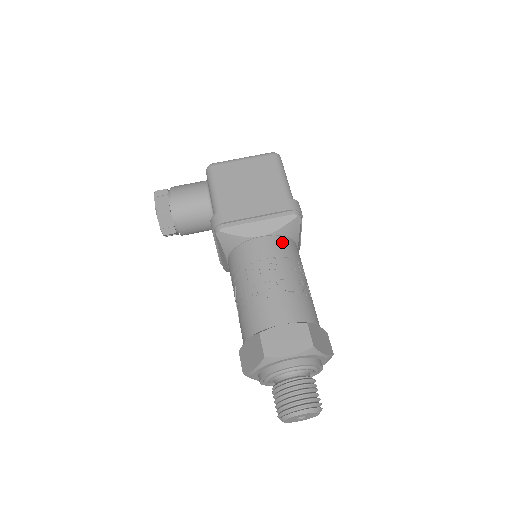
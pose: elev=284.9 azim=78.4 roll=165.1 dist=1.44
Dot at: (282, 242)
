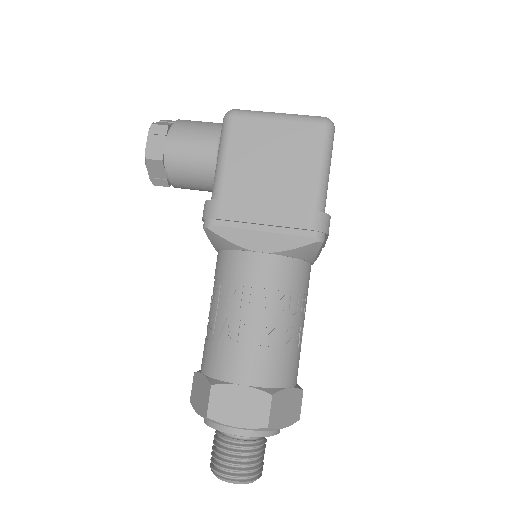
Dot at: (286, 267)
